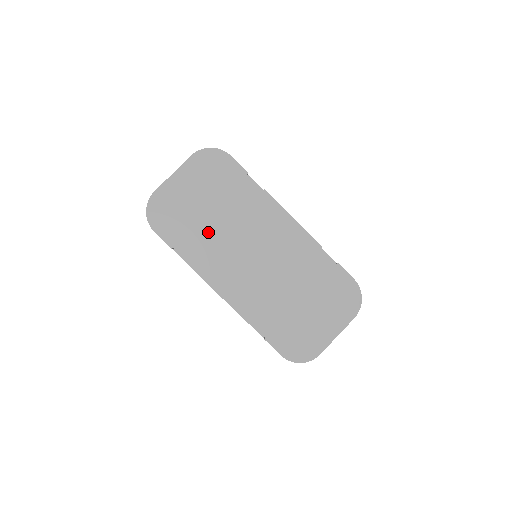
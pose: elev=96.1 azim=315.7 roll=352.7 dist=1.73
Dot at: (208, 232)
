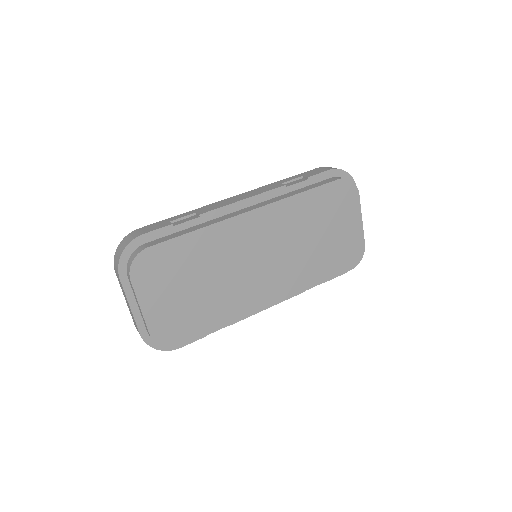
Dot at: (215, 299)
